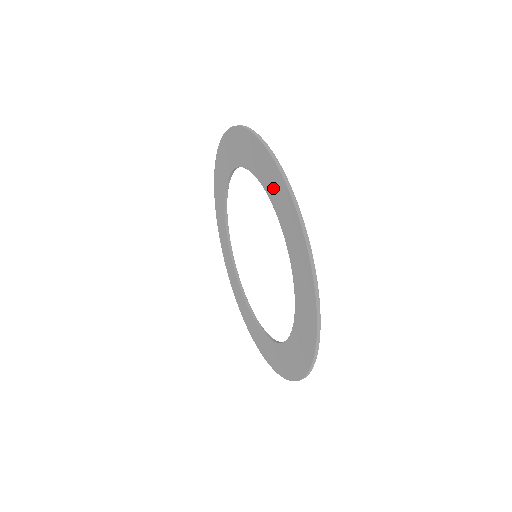
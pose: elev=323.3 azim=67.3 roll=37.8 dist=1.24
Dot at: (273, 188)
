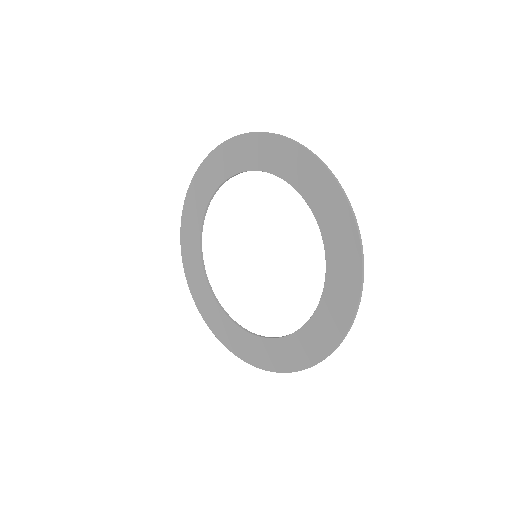
Dot at: (328, 212)
